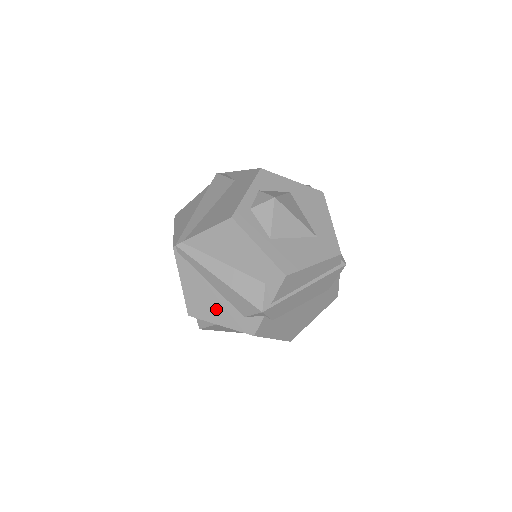
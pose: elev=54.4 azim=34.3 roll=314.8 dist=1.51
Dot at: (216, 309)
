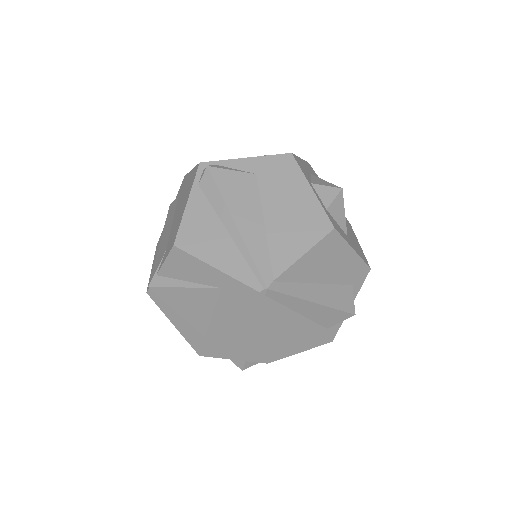
Dot at: (300, 338)
